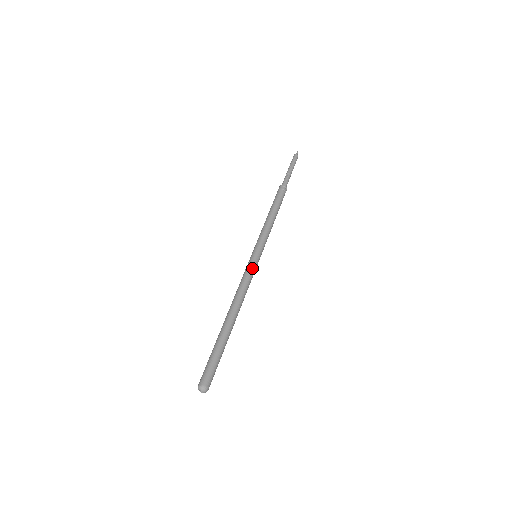
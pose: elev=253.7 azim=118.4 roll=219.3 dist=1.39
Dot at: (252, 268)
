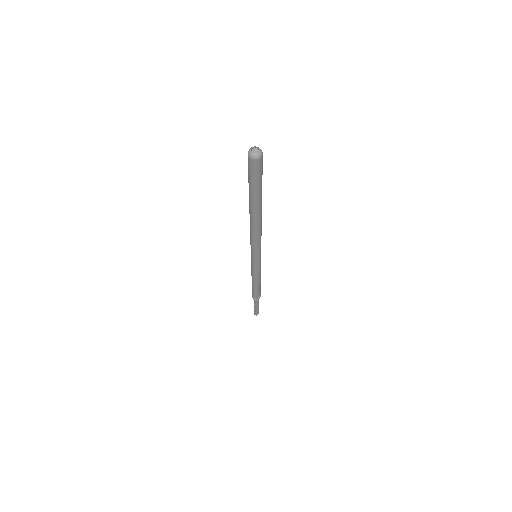
Dot at: occluded
